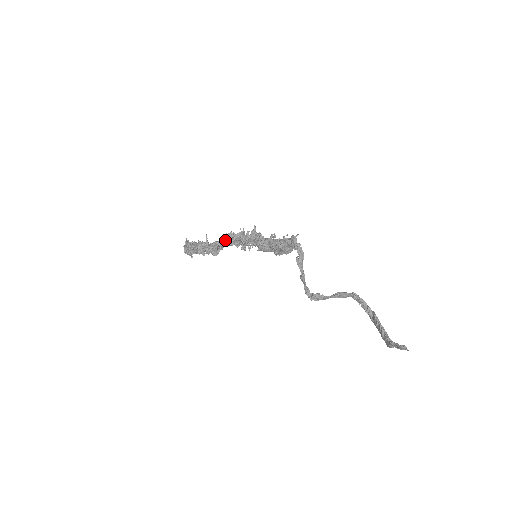
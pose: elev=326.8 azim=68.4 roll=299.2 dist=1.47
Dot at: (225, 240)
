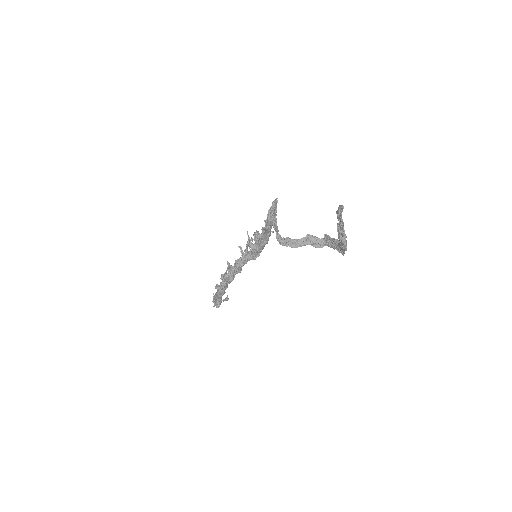
Dot at: (238, 260)
